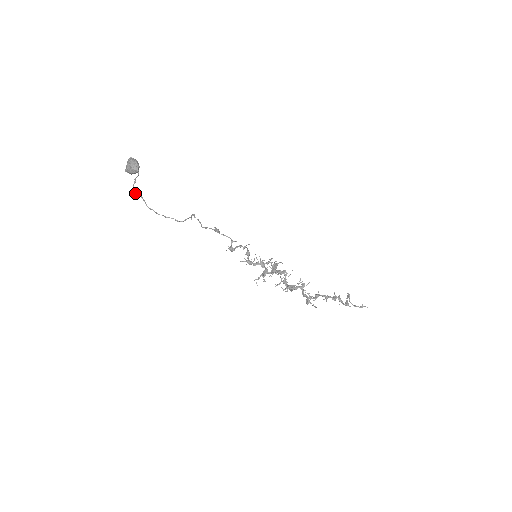
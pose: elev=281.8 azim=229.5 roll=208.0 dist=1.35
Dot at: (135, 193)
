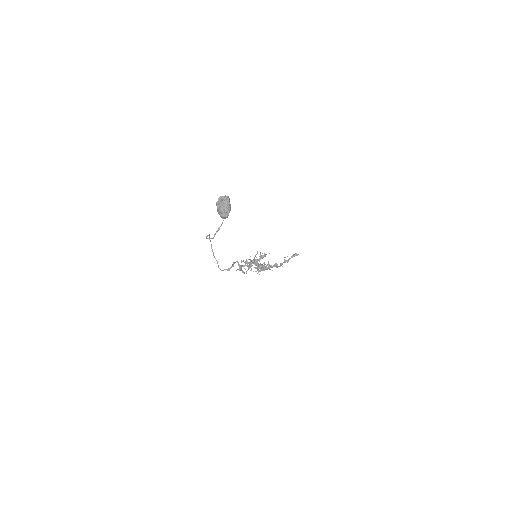
Dot at: occluded
